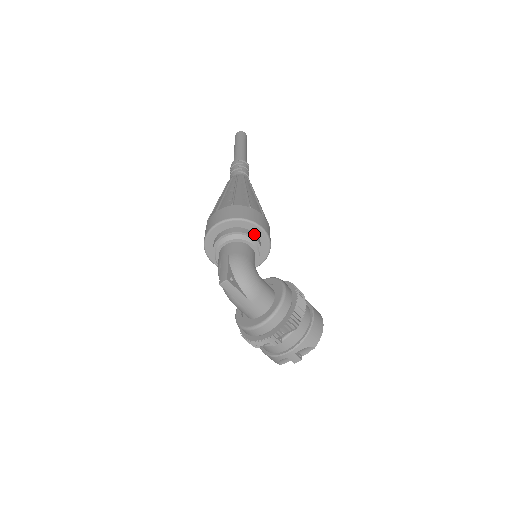
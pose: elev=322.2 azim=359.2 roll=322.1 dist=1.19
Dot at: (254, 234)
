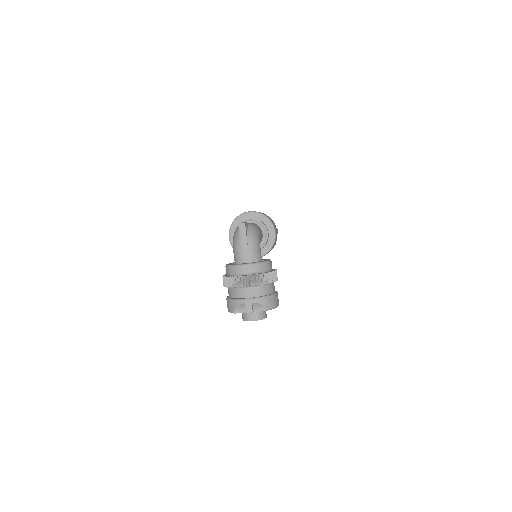
Dot at: (268, 231)
